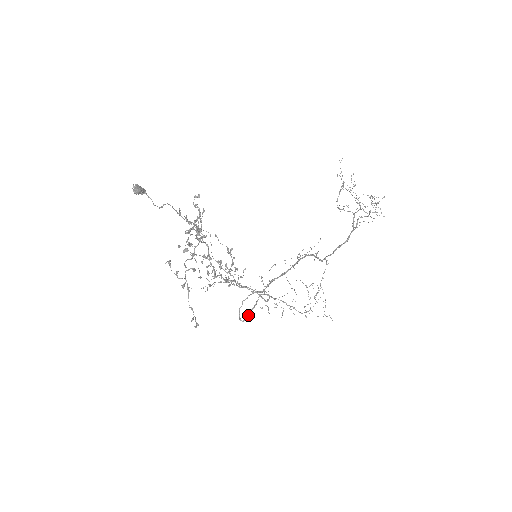
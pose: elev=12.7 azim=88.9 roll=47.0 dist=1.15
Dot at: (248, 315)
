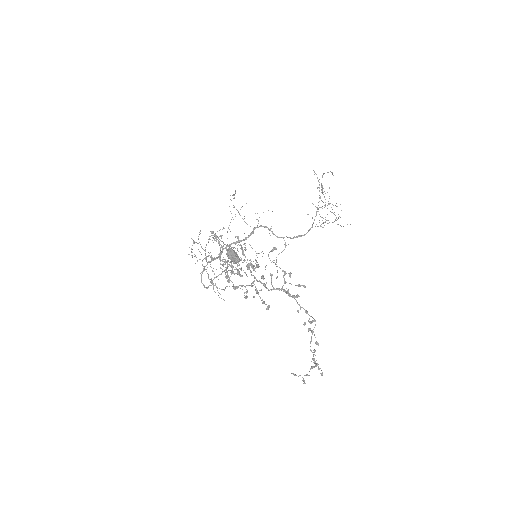
Dot at: occluded
